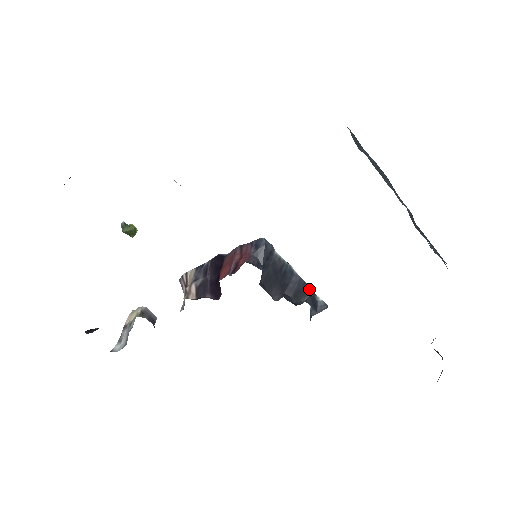
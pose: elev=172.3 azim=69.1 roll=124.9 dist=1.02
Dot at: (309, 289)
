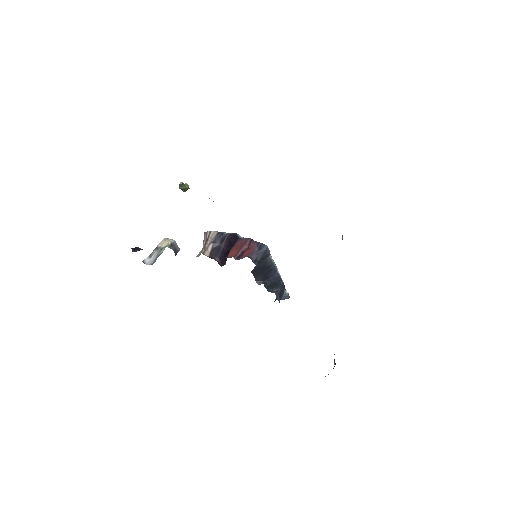
Dot at: (282, 285)
